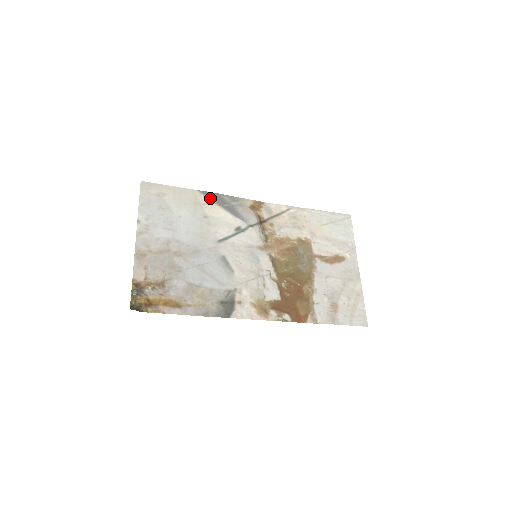
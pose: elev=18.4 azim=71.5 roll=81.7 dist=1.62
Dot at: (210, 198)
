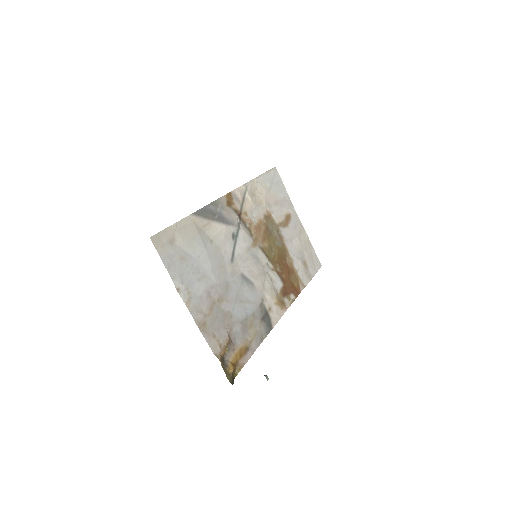
Dot at: (203, 217)
